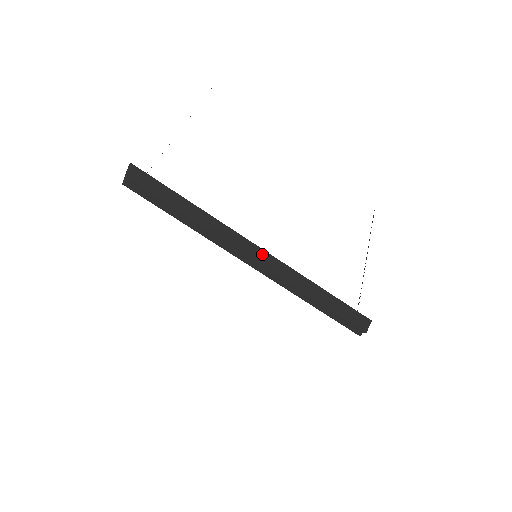
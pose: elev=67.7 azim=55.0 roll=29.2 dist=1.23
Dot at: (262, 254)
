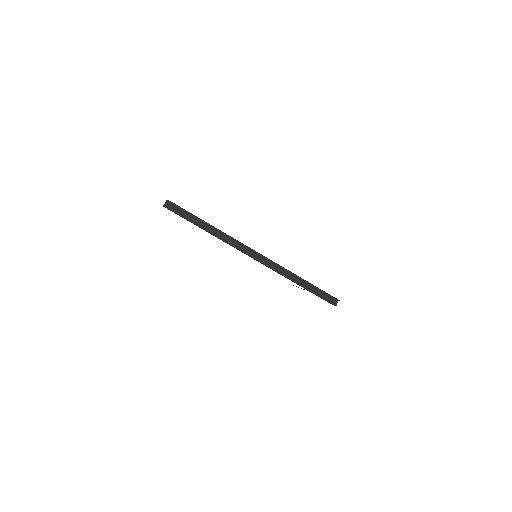
Dot at: occluded
